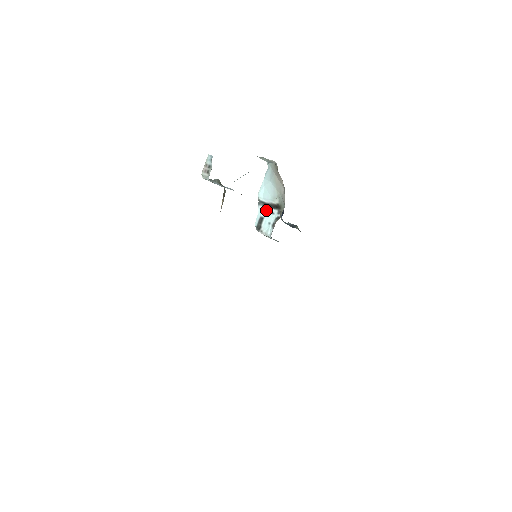
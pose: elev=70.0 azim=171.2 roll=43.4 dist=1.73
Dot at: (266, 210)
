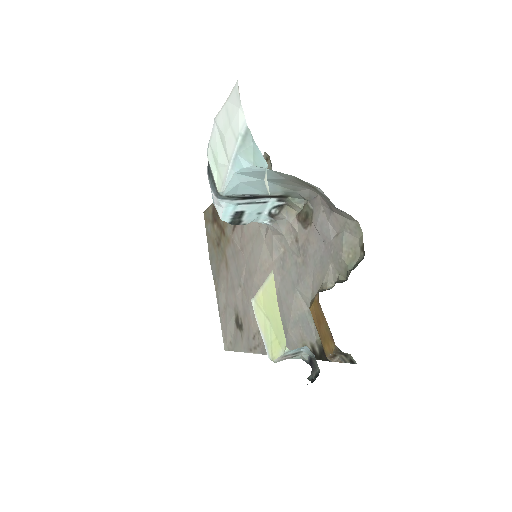
Dot at: (247, 203)
